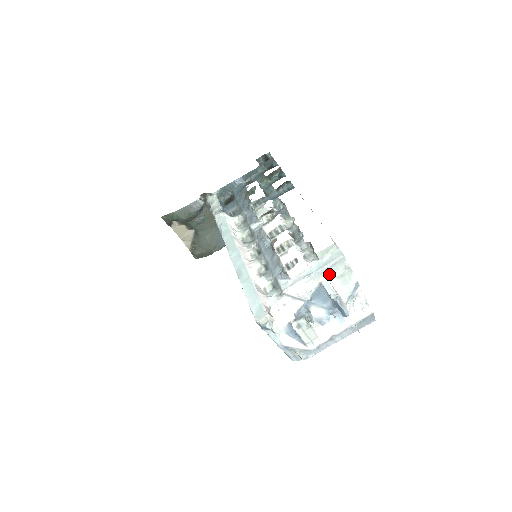
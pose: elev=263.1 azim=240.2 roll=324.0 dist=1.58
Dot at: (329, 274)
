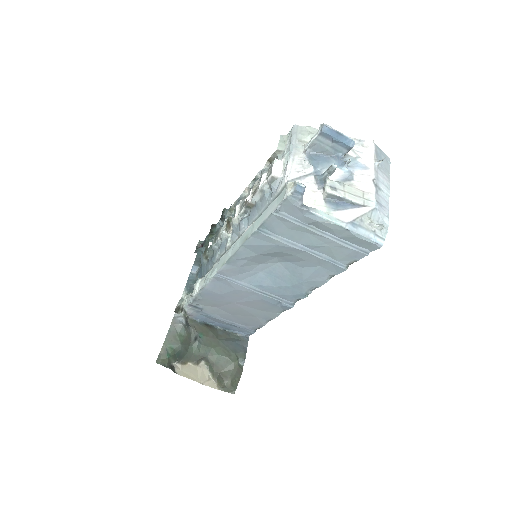
Dot at: (302, 143)
